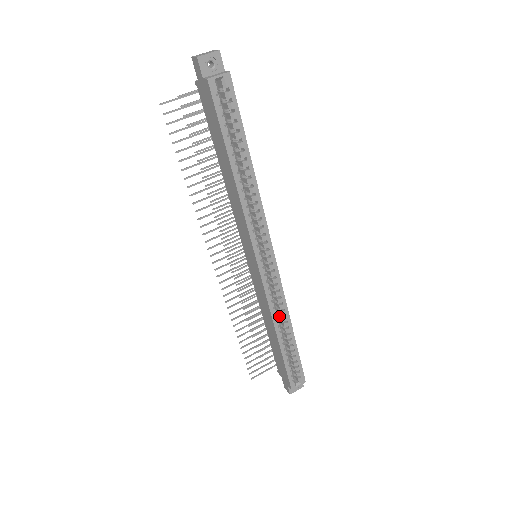
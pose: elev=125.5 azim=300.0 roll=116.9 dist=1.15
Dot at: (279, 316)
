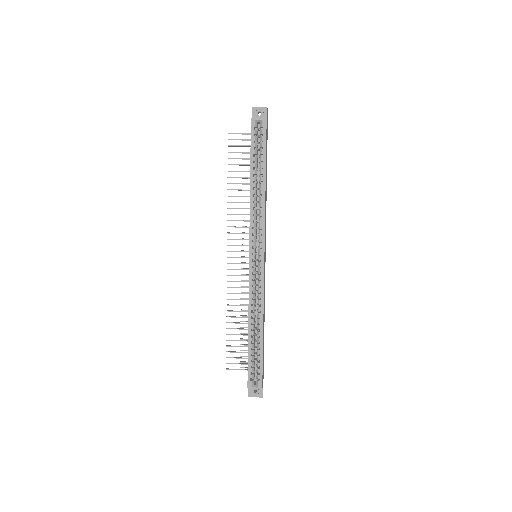
Dot at: occluded
